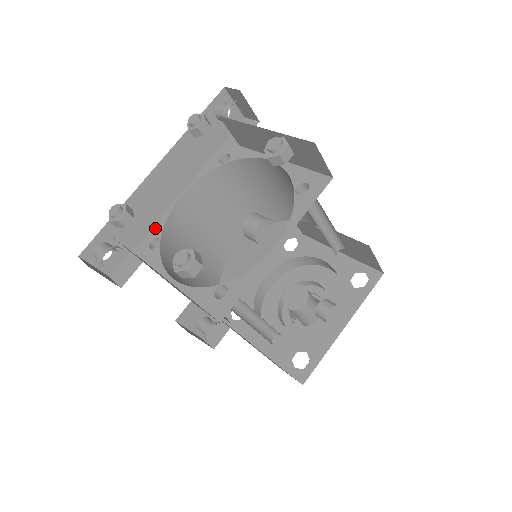
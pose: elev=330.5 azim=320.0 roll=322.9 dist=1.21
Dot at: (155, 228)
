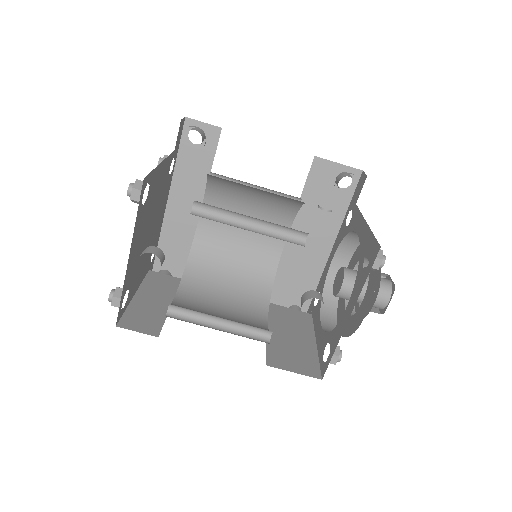
Dot at: occluded
